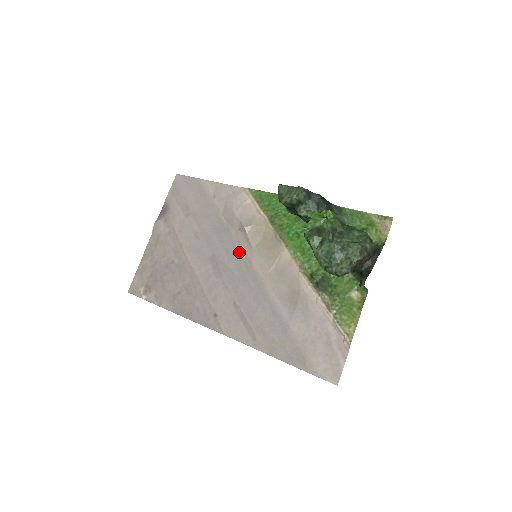
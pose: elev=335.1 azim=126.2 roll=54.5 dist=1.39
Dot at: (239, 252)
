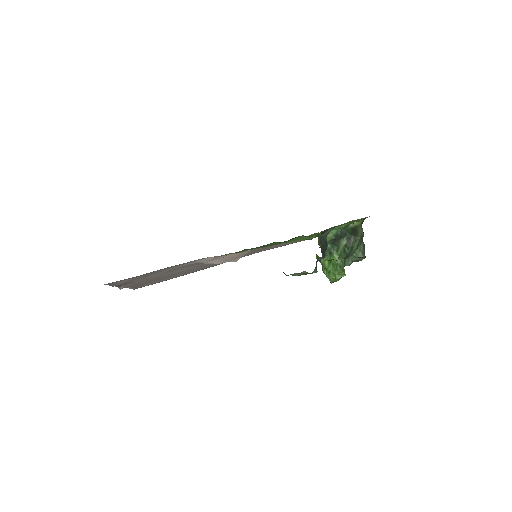
Dot at: occluded
